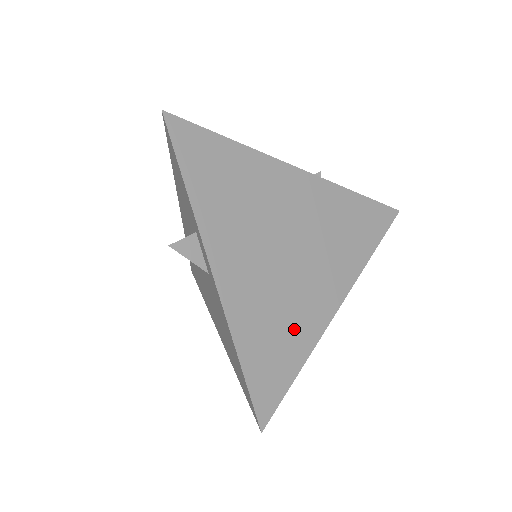
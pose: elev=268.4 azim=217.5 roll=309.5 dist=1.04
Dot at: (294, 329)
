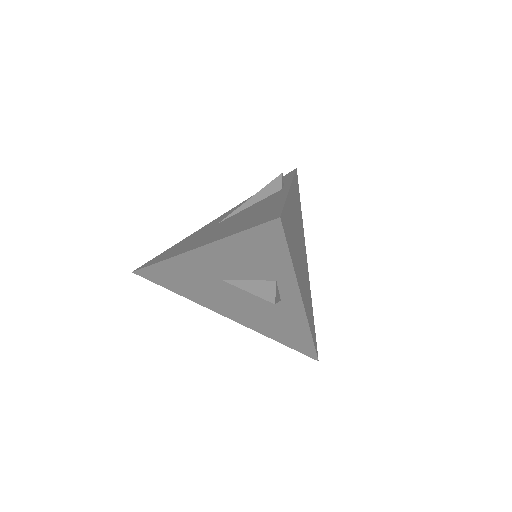
Dot at: (309, 295)
